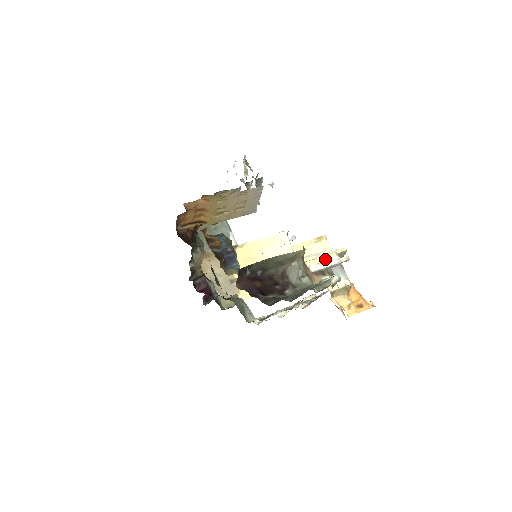
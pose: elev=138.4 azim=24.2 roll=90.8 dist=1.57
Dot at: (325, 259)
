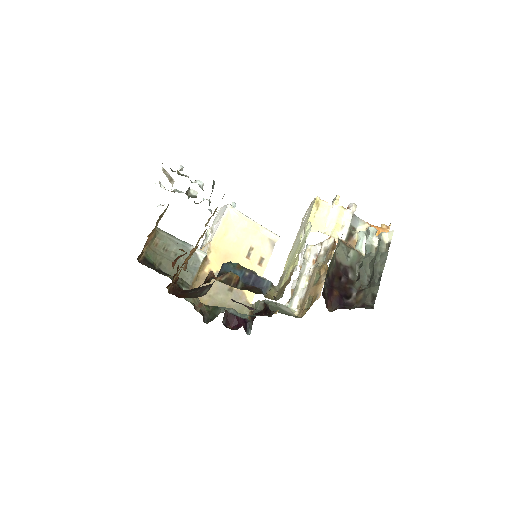
Dot at: (341, 220)
